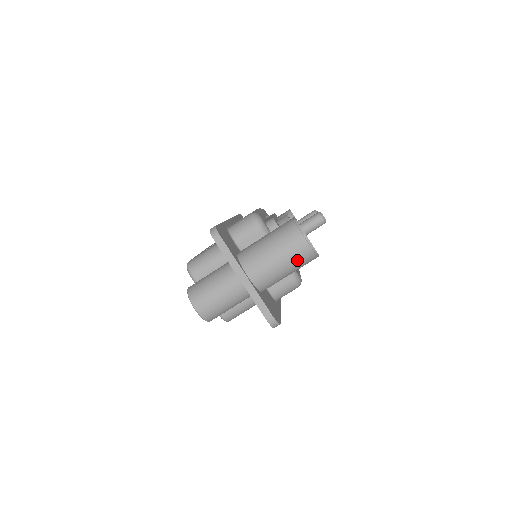
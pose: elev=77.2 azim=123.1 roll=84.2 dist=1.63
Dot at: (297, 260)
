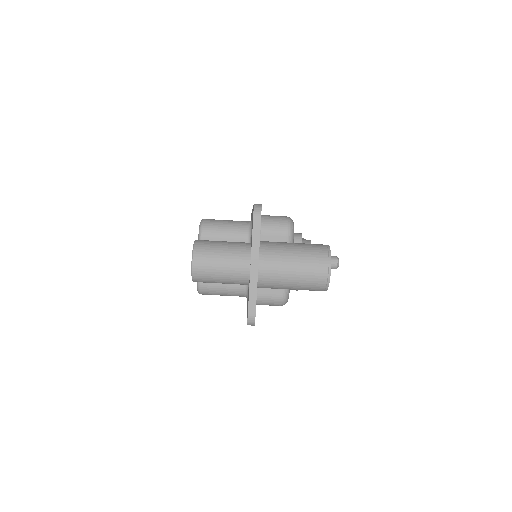
Dot at: (308, 281)
